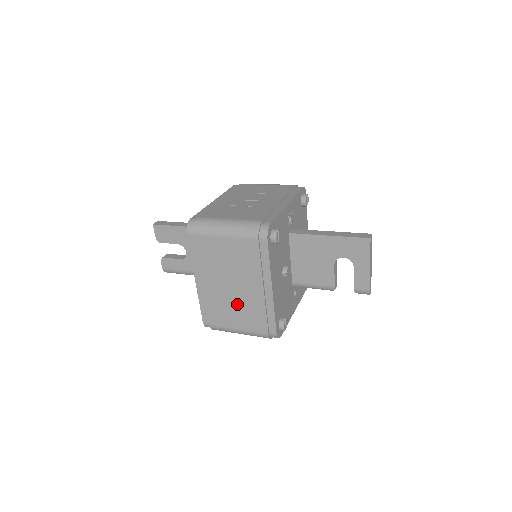
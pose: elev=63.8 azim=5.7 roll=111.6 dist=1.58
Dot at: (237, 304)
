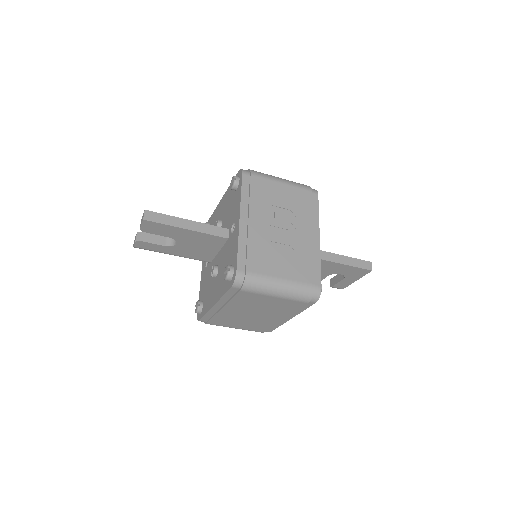
Dot at: (249, 321)
